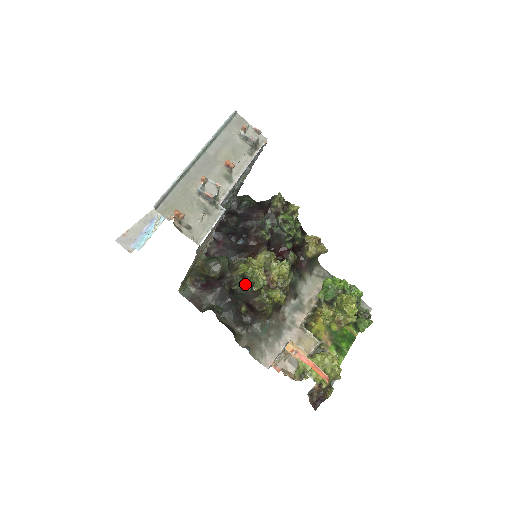
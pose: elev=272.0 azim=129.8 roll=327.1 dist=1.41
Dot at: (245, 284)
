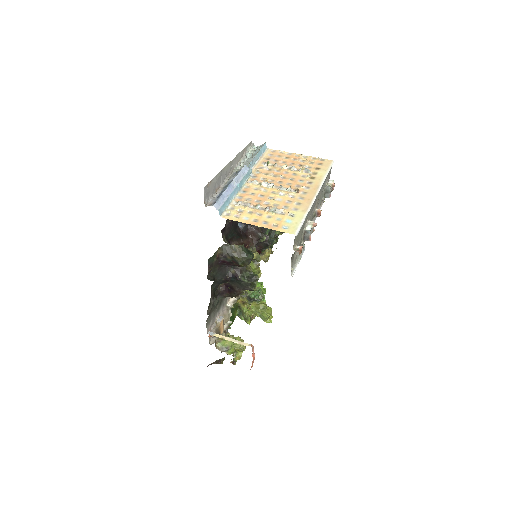
Dot at: (251, 282)
